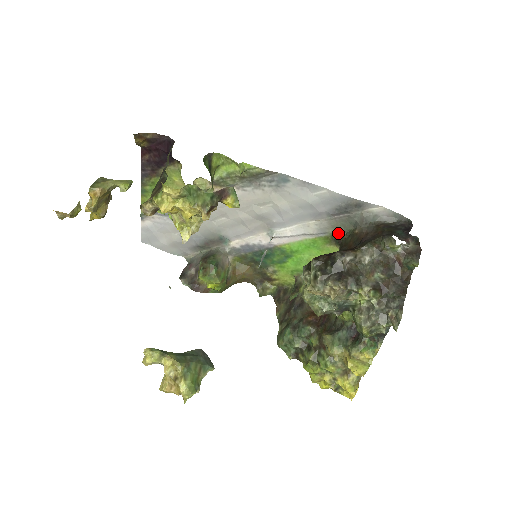
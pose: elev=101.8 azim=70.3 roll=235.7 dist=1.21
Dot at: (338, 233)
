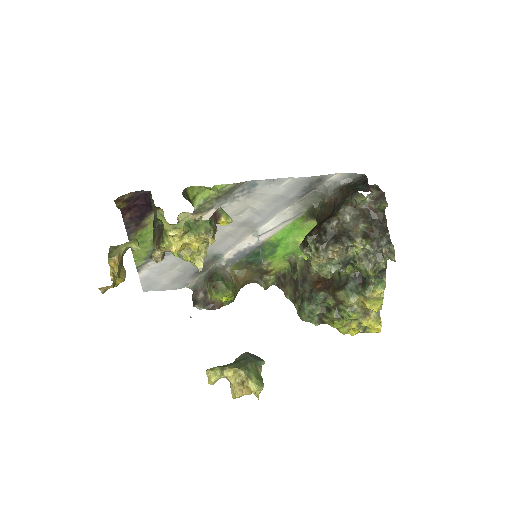
Dot at: (311, 209)
